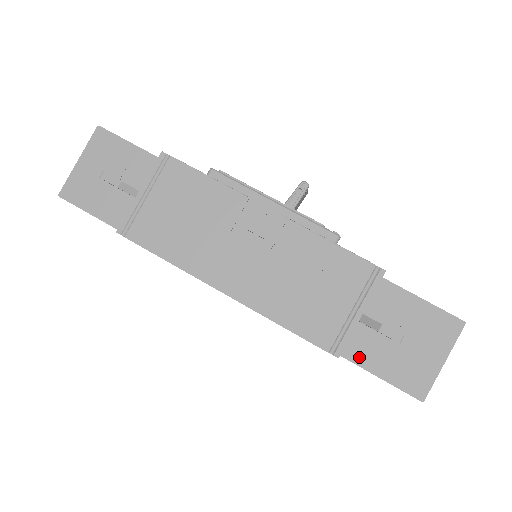
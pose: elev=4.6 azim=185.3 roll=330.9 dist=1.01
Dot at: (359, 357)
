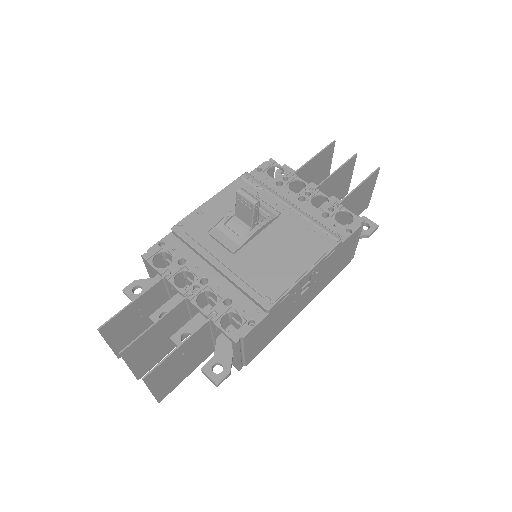
Dot at: occluded
